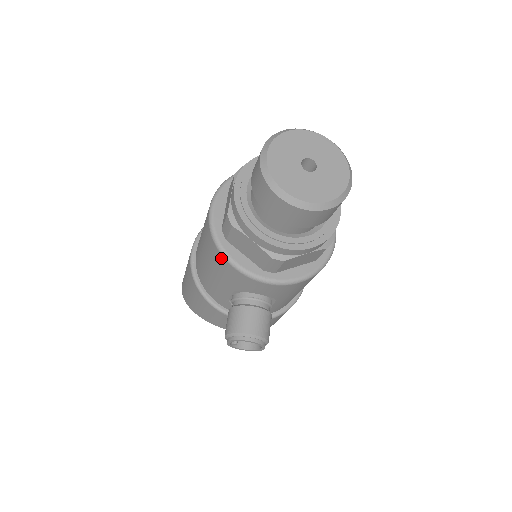
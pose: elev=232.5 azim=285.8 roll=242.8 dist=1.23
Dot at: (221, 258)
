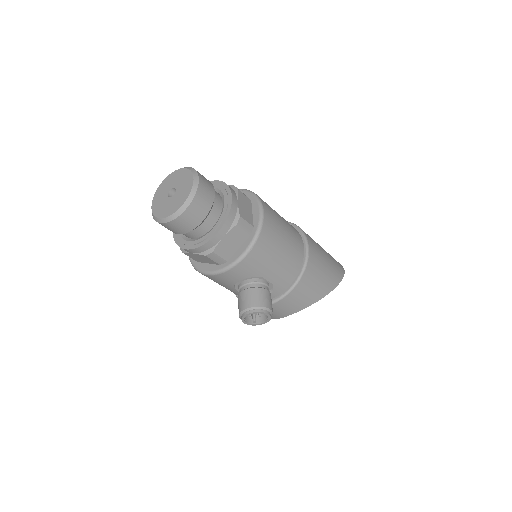
Dot at: (202, 274)
